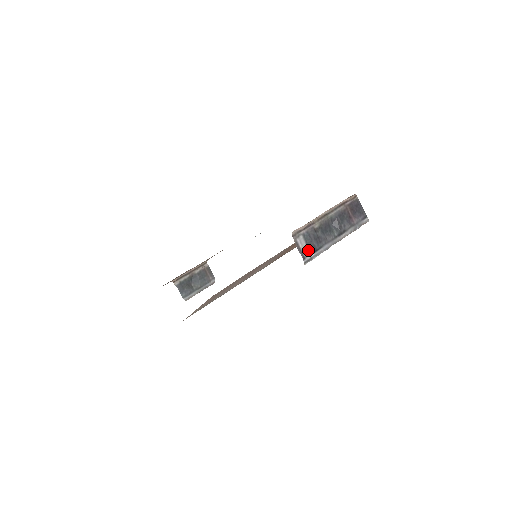
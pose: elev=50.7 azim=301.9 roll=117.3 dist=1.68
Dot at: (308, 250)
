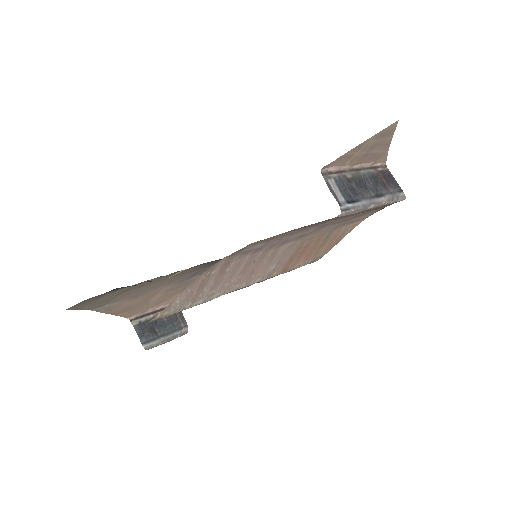
Dot at: (343, 198)
